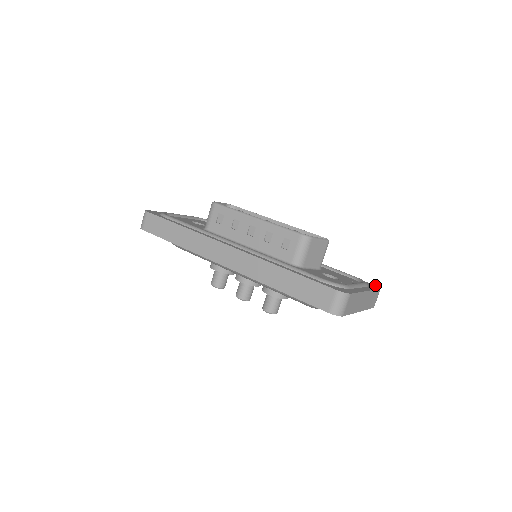
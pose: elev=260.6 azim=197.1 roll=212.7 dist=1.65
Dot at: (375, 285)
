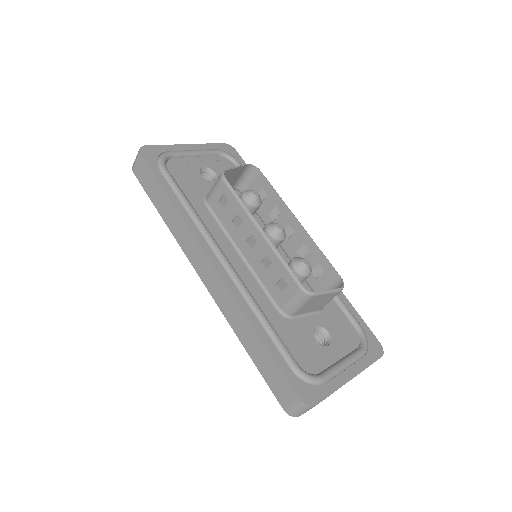
Dot at: occluded
